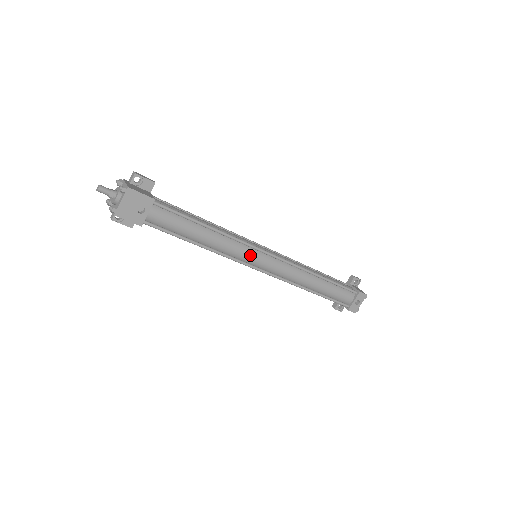
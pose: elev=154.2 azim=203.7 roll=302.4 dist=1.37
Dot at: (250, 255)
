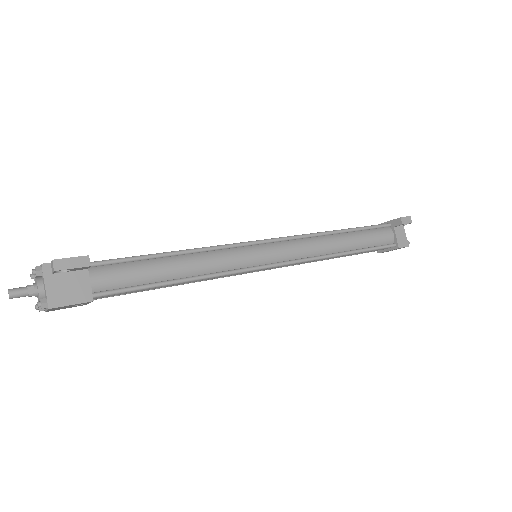
Dot at: occluded
